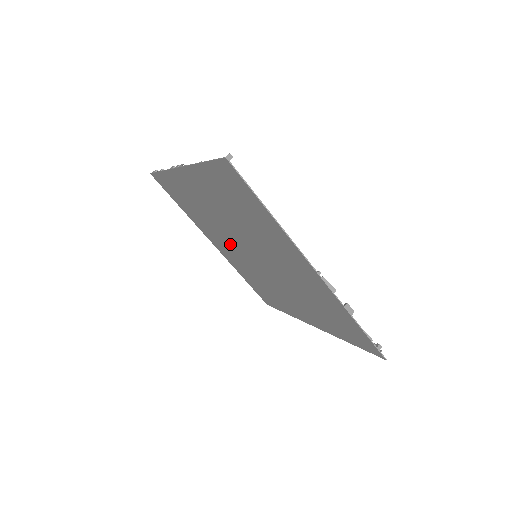
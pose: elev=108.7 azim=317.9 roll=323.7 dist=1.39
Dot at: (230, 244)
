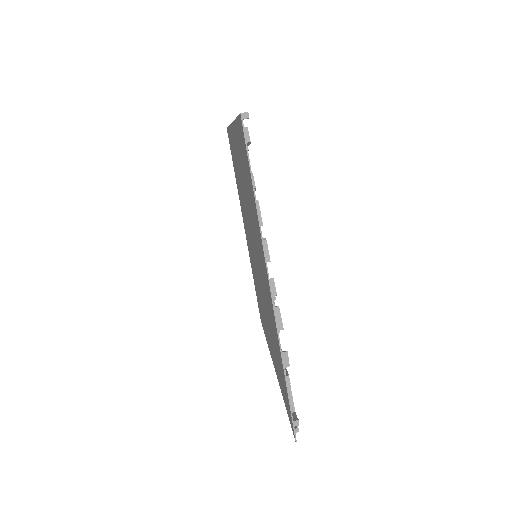
Dot at: (248, 233)
